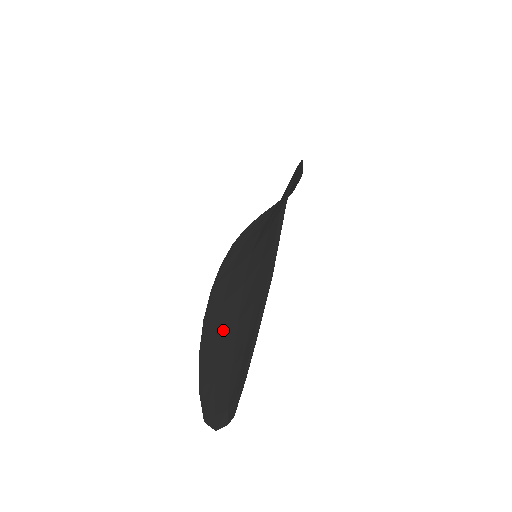
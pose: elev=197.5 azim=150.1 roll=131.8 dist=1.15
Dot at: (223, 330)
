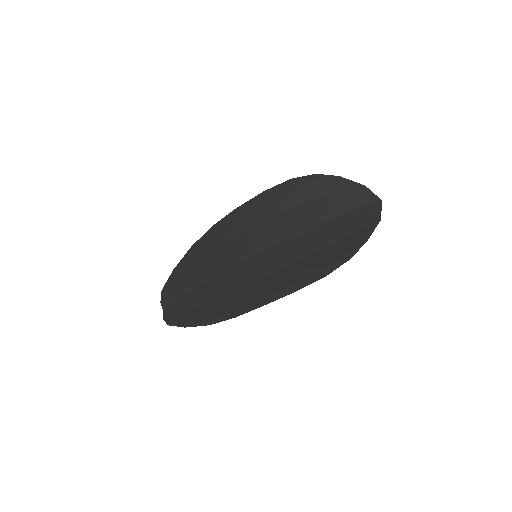
Dot at: (201, 268)
